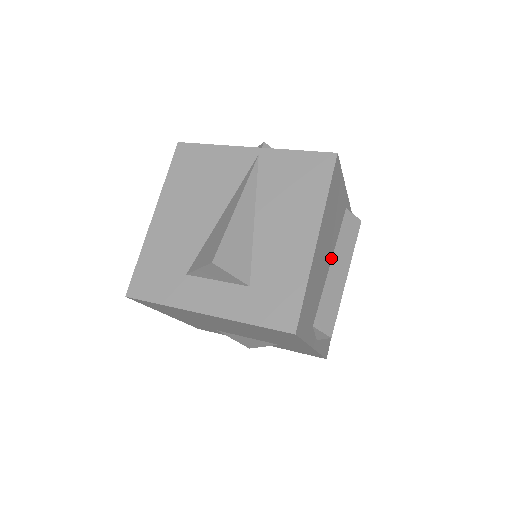
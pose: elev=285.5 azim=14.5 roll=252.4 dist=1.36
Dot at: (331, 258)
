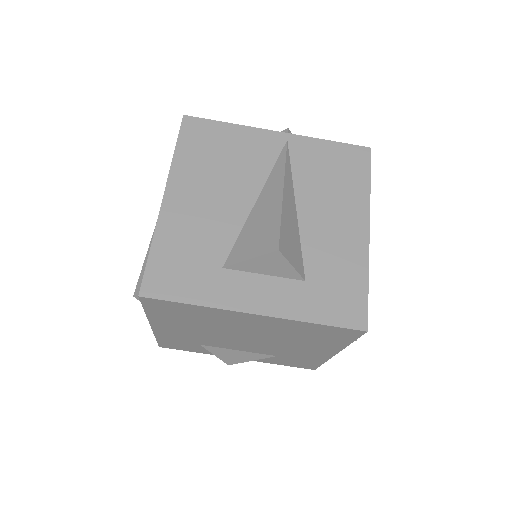
Dot at: occluded
